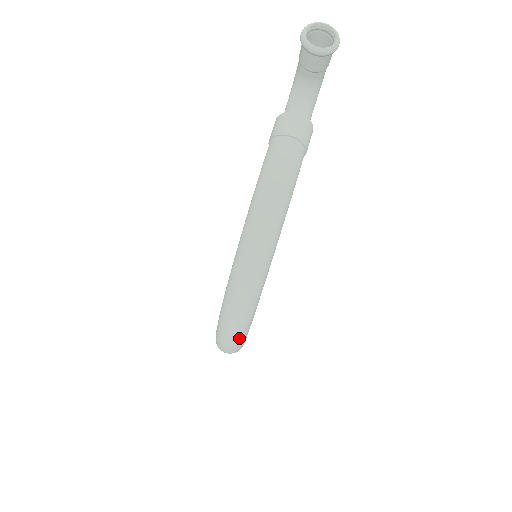
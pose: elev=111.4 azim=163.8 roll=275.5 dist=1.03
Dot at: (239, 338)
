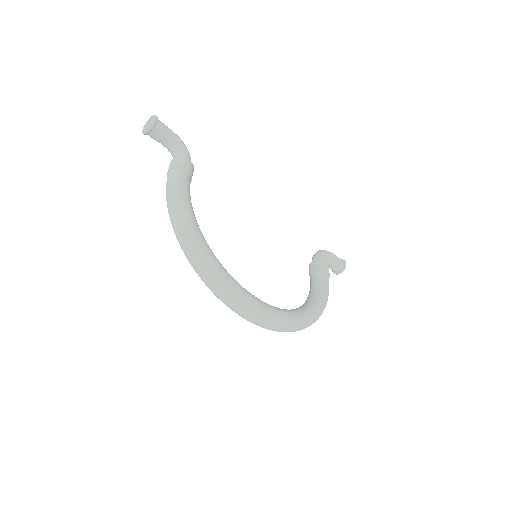
Dot at: (232, 296)
